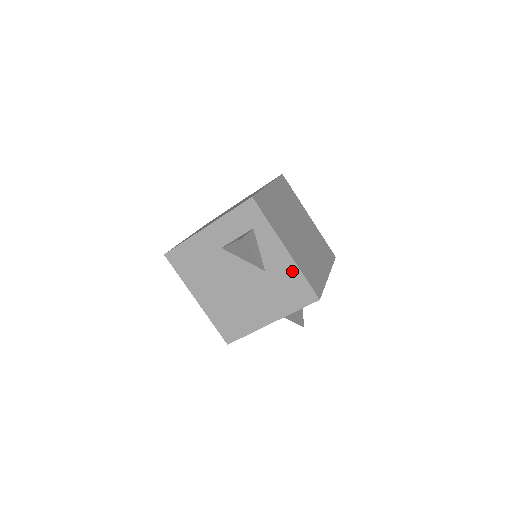
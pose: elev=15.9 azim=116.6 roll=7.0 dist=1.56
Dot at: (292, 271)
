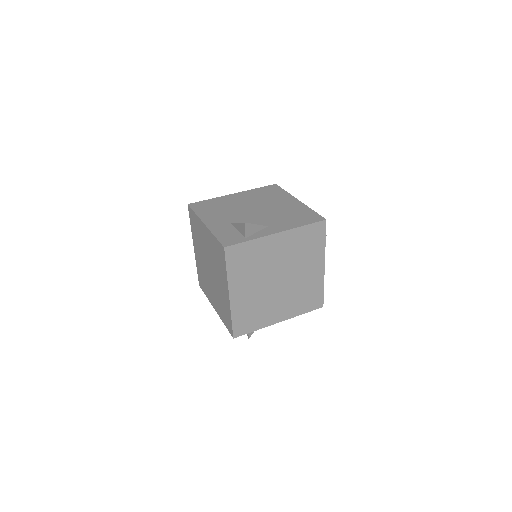
Dot at: occluded
